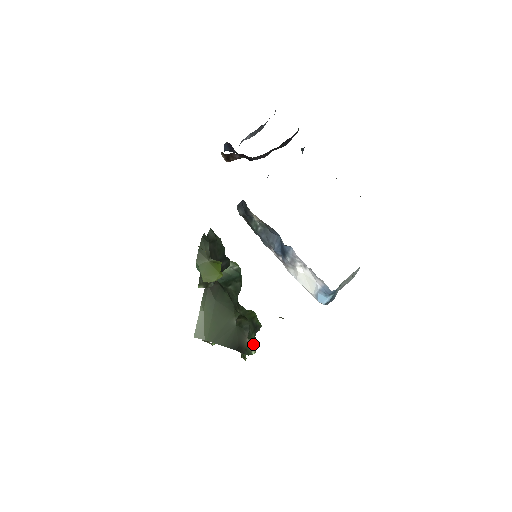
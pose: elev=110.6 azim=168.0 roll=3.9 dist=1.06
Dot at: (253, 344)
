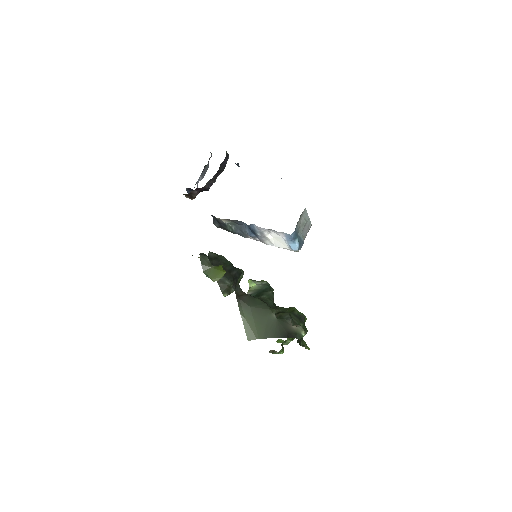
Dot at: (300, 328)
